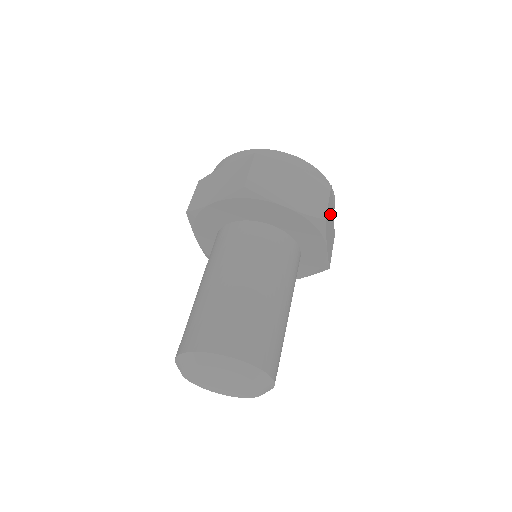
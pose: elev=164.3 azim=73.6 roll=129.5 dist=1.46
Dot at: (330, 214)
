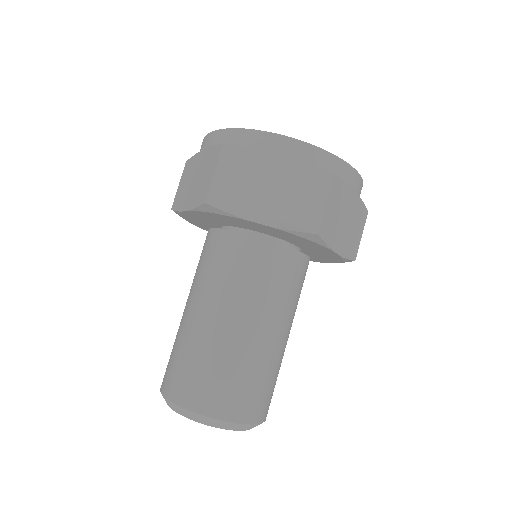
Dot at: (340, 207)
